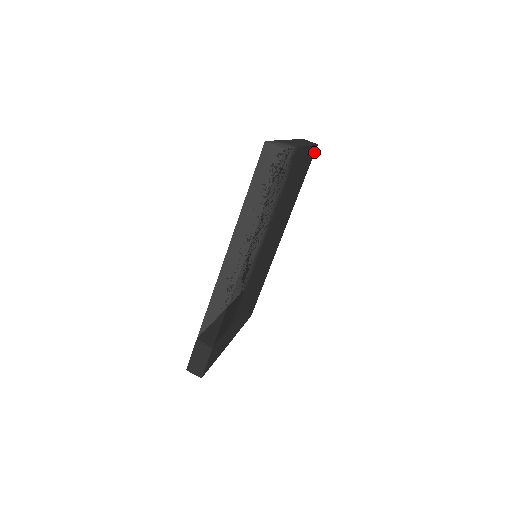
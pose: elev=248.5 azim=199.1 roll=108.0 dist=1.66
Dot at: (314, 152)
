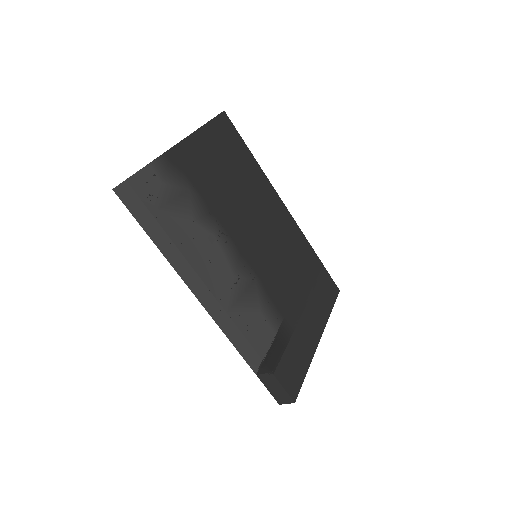
Dot at: (228, 120)
